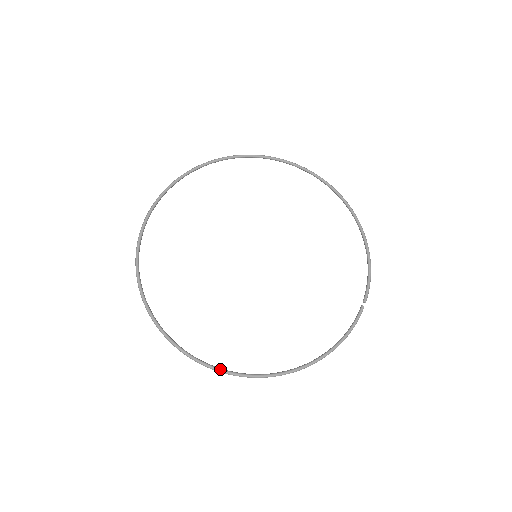
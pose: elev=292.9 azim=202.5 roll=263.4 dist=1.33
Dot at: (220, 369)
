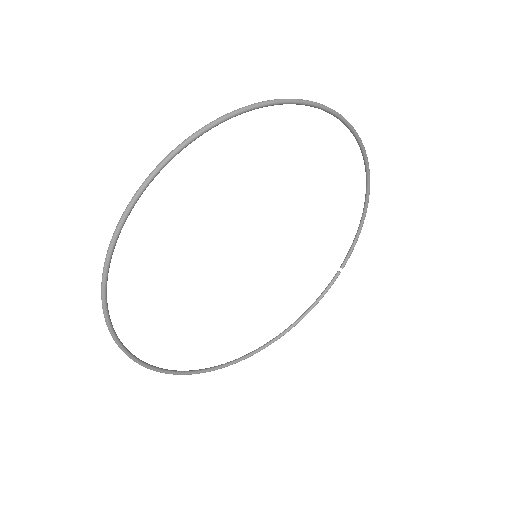
Dot at: (208, 371)
